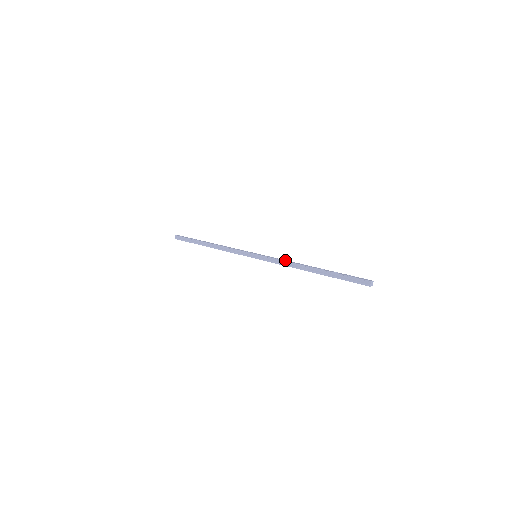
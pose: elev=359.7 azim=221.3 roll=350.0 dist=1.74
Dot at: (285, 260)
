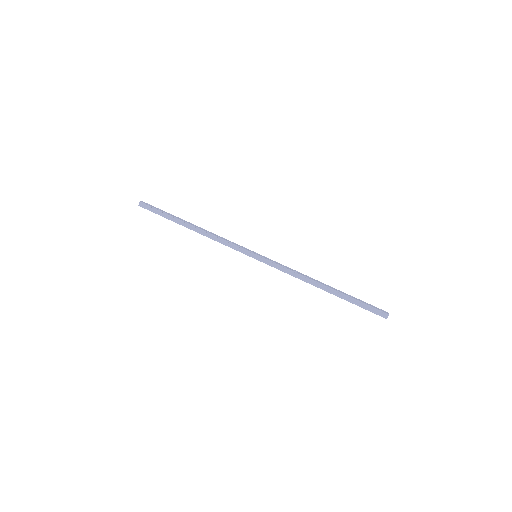
Dot at: occluded
